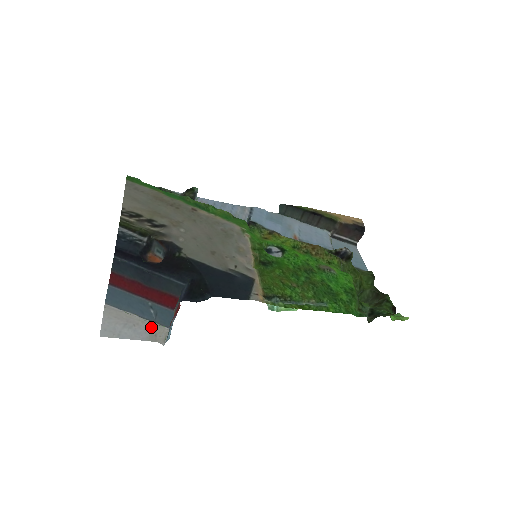
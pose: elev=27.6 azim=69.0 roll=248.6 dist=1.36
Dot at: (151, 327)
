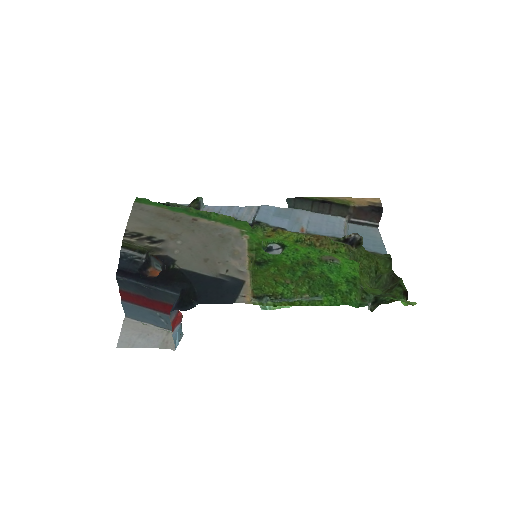
Dot at: (163, 335)
